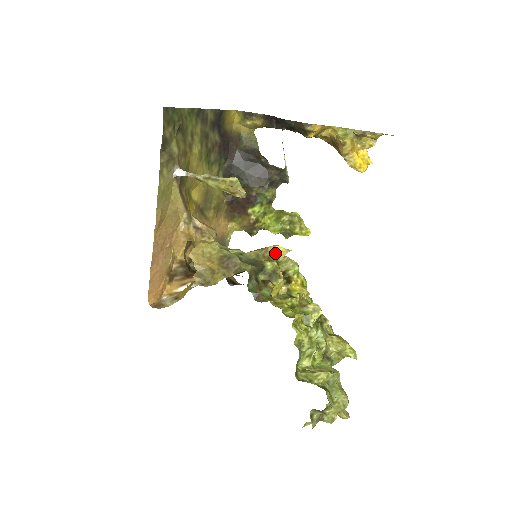
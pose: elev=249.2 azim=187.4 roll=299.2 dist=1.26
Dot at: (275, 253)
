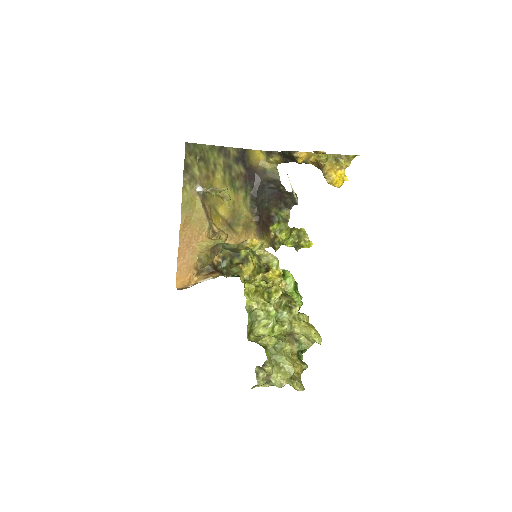
Dot at: (252, 245)
